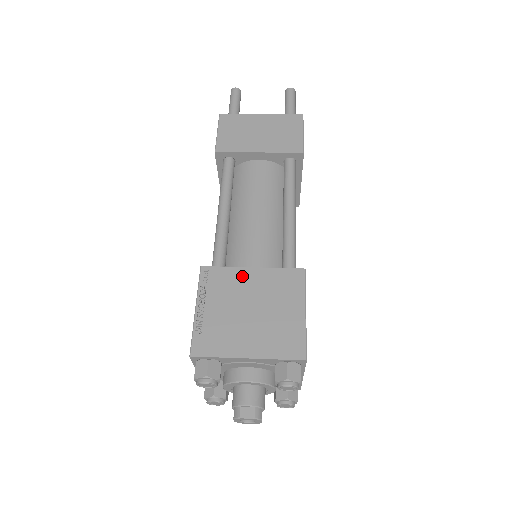
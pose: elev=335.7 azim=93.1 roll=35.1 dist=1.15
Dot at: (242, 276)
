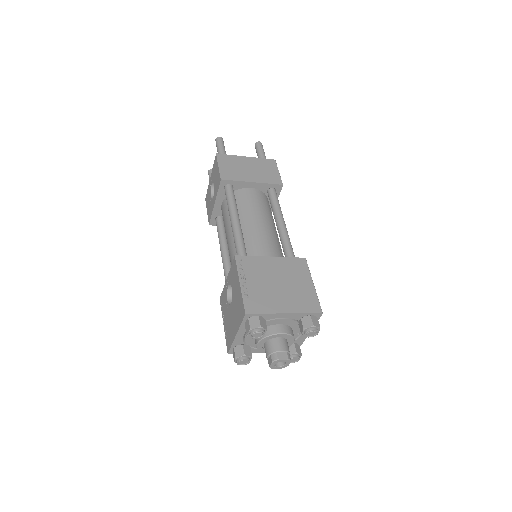
Dot at: (266, 262)
